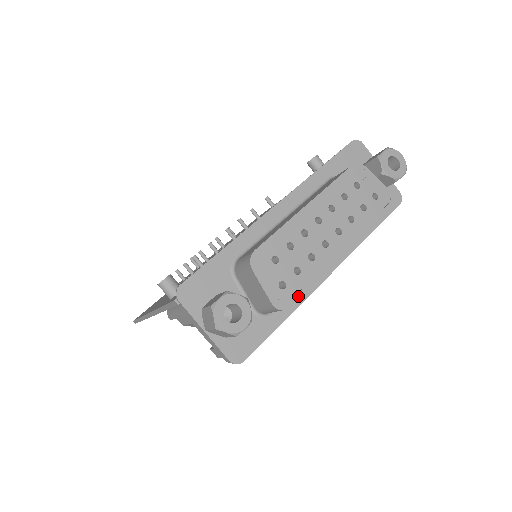
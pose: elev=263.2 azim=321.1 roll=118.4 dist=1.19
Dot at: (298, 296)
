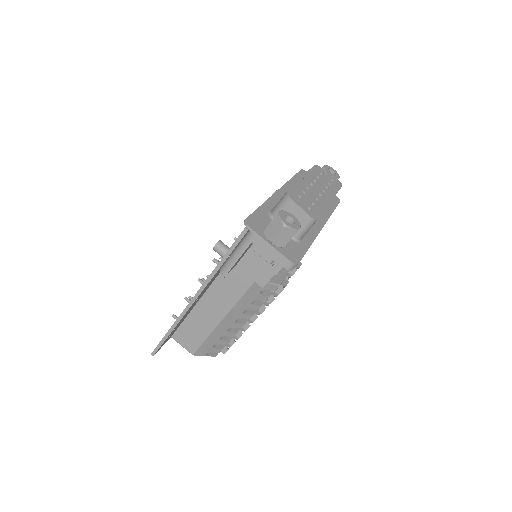
Dot at: (320, 215)
